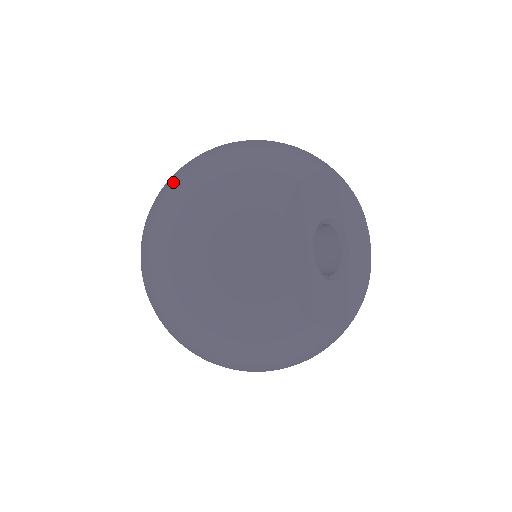
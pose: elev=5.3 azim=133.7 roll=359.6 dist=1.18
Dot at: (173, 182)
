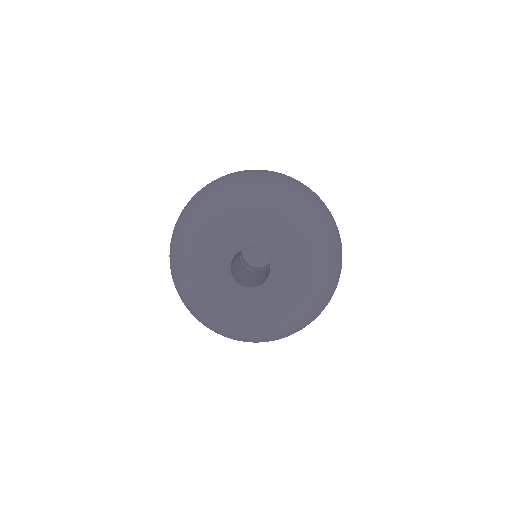
Dot at: occluded
